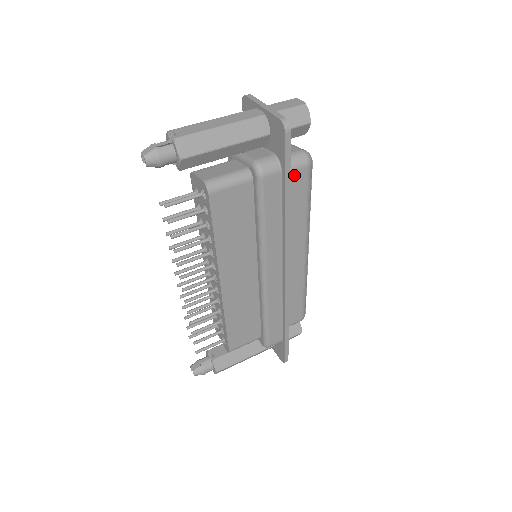
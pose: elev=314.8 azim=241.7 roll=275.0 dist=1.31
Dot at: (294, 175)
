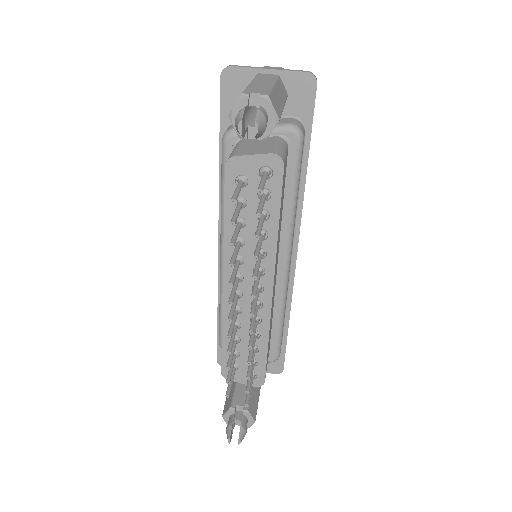
Dot at: occluded
